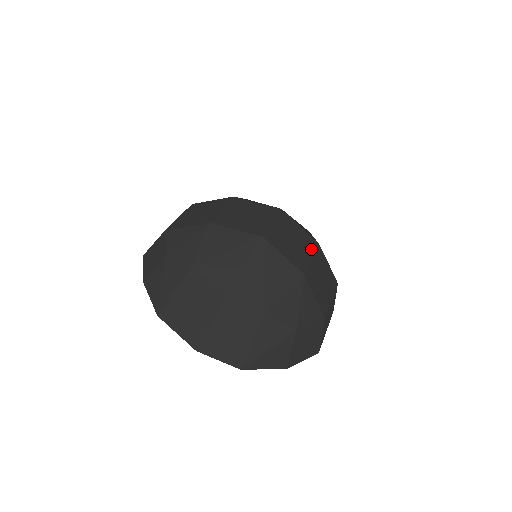
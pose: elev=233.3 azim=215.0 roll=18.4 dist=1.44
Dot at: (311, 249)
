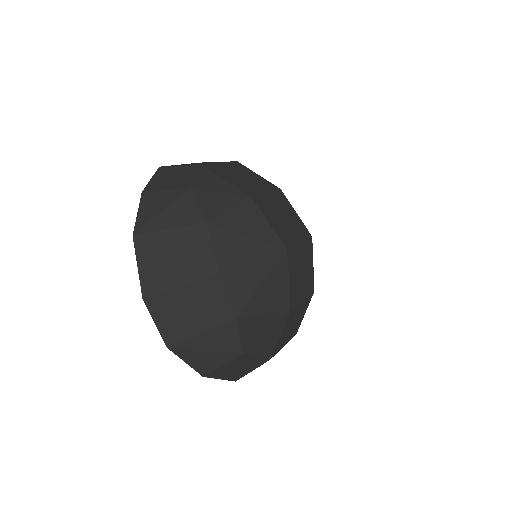
Dot at: (307, 292)
